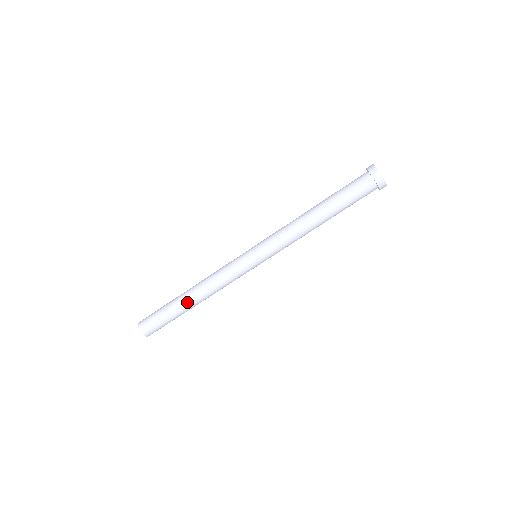
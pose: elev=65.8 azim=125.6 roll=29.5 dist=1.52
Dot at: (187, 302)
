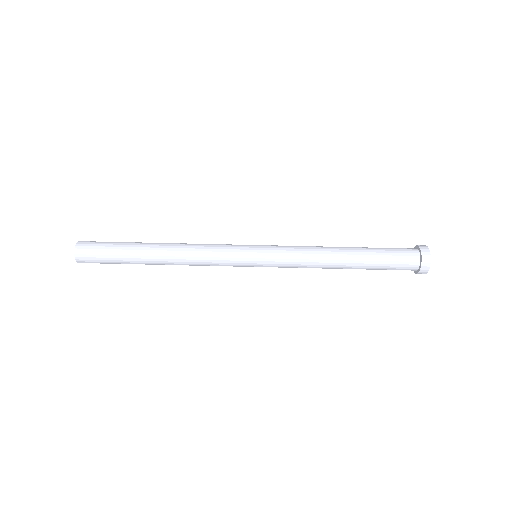
Dot at: (151, 253)
